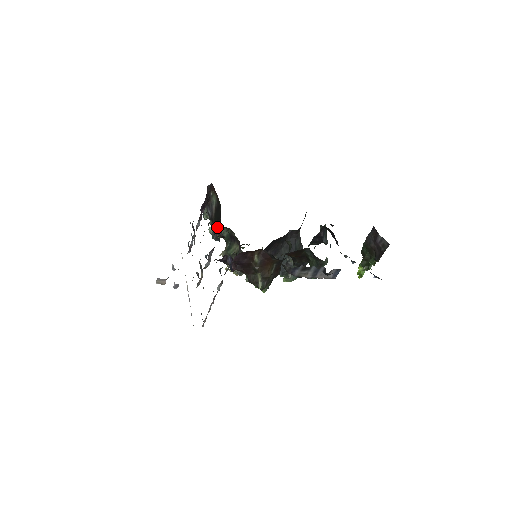
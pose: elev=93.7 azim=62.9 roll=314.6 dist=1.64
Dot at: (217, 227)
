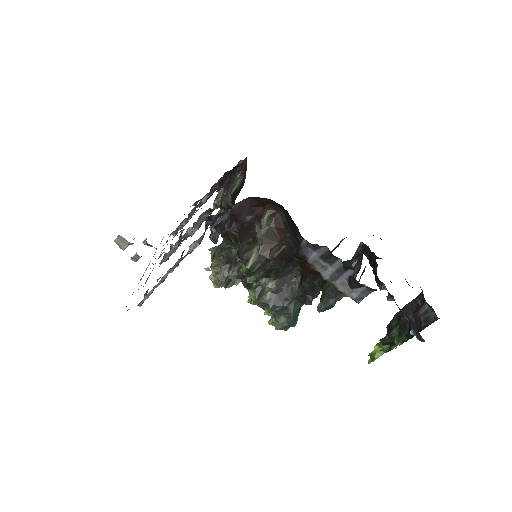
Dot at: occluded
